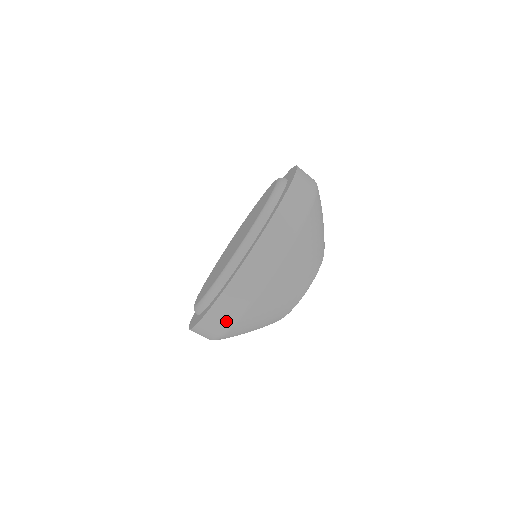
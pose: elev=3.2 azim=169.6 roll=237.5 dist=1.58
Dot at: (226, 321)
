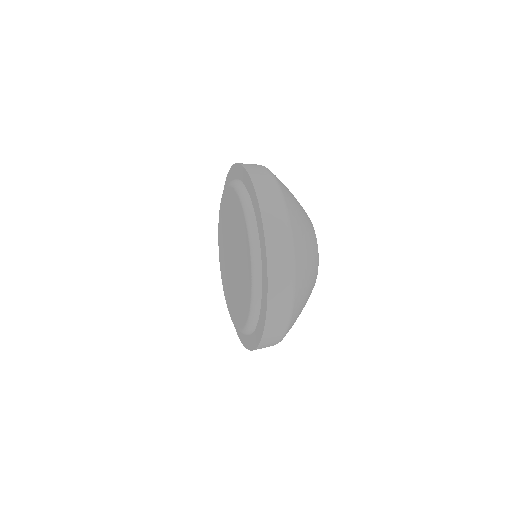
Dot at: (280, 331)
